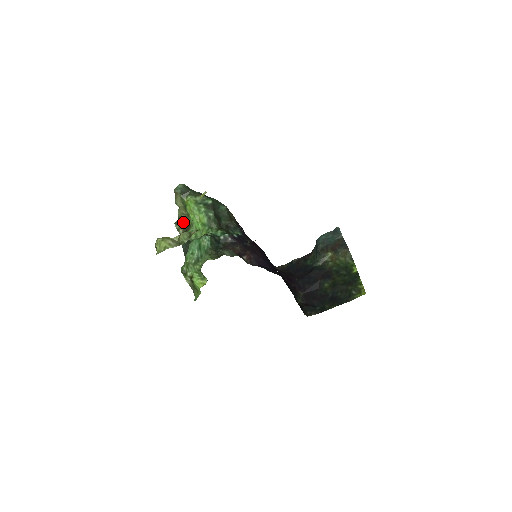
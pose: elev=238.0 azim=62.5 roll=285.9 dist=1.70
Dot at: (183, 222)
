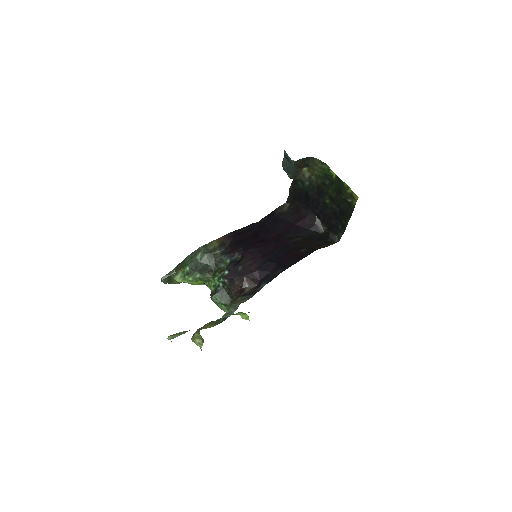
Dot at: occluded
